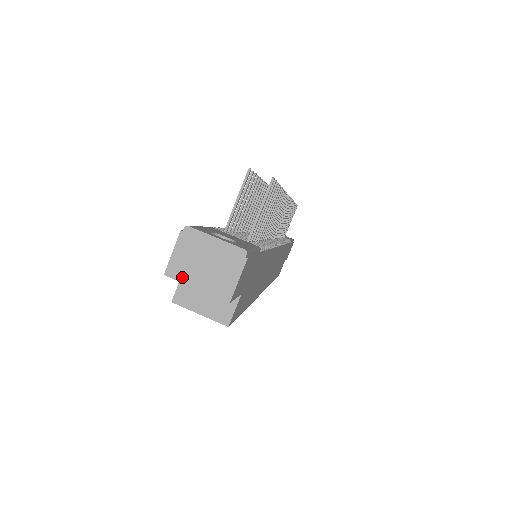
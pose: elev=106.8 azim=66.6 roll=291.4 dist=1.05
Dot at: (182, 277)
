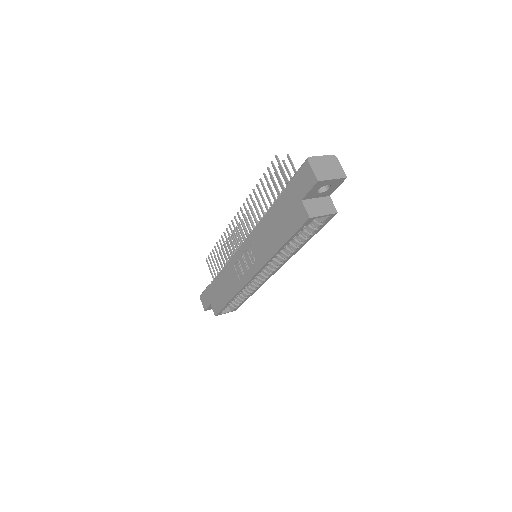
Dot at: (324, 178)
